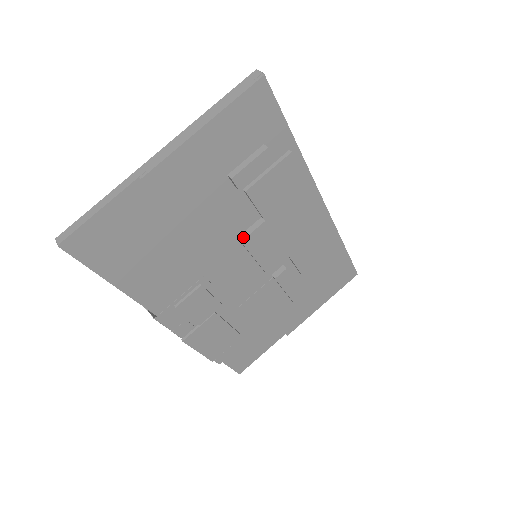
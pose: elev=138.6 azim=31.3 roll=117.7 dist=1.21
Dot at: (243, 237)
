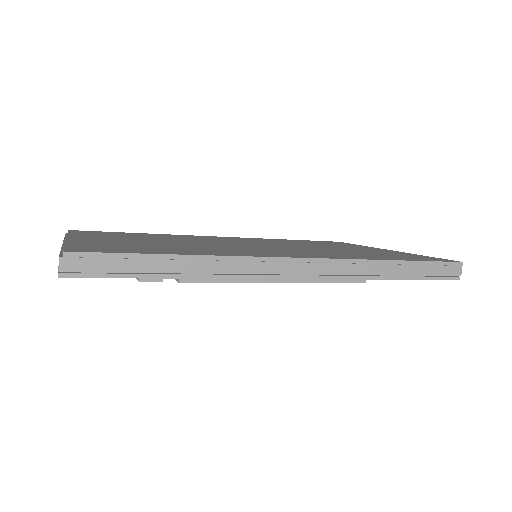
Dot at: occluded
